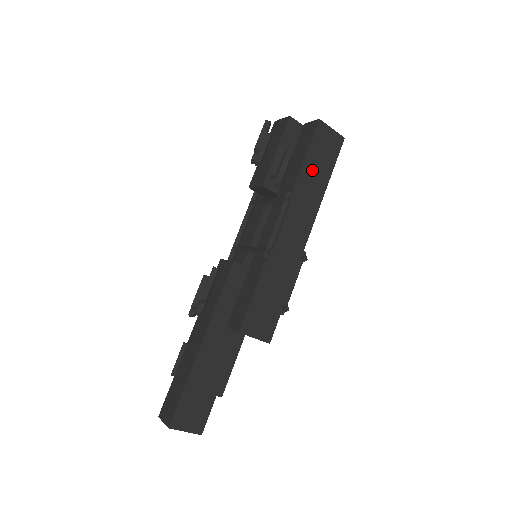
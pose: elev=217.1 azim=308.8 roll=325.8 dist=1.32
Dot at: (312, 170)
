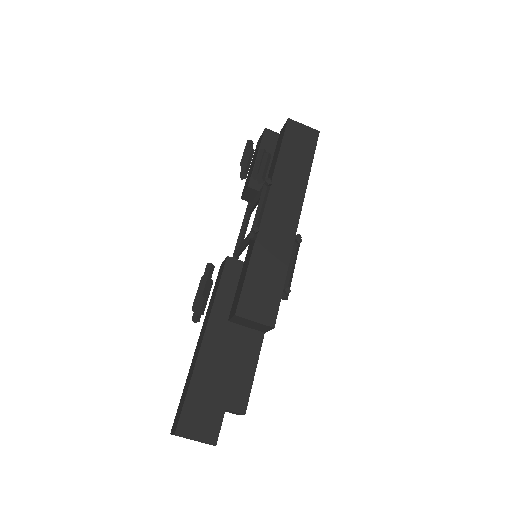
Dot at: (290, 160)
